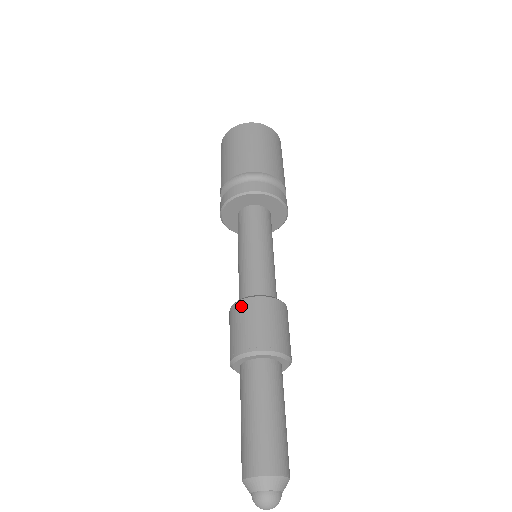
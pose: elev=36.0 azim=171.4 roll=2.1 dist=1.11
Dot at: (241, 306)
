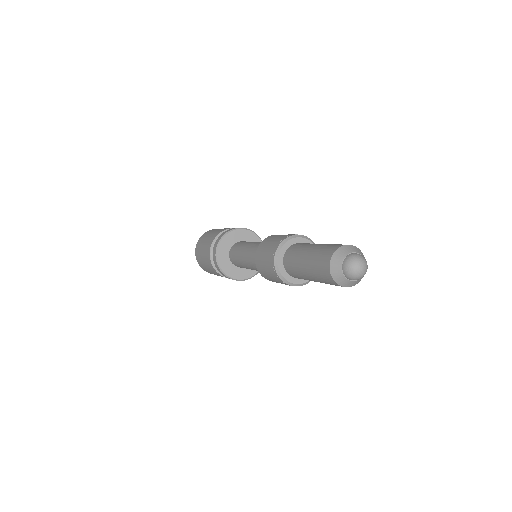
Dot at: (257, 259)
